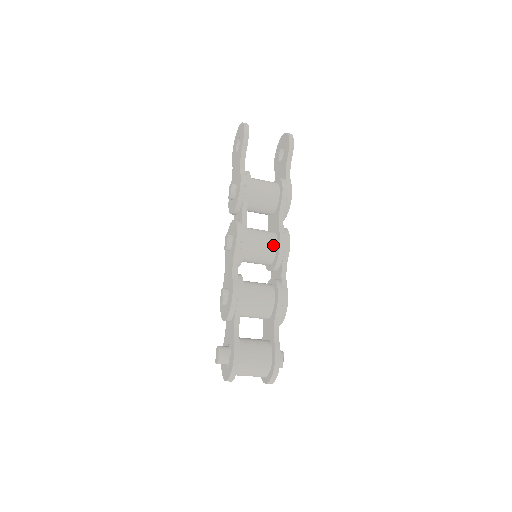
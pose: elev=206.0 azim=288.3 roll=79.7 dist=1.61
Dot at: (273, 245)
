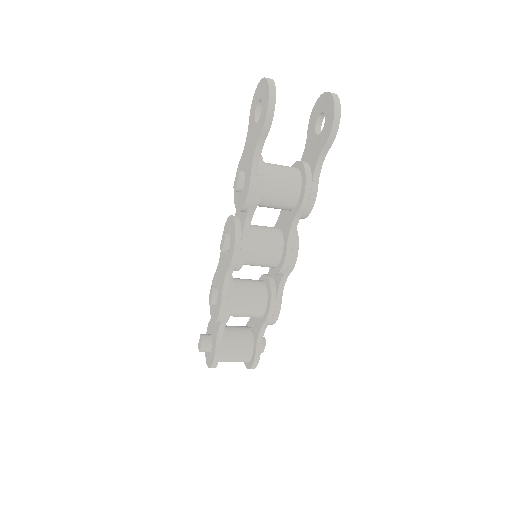
Dot at: (276, 259)
